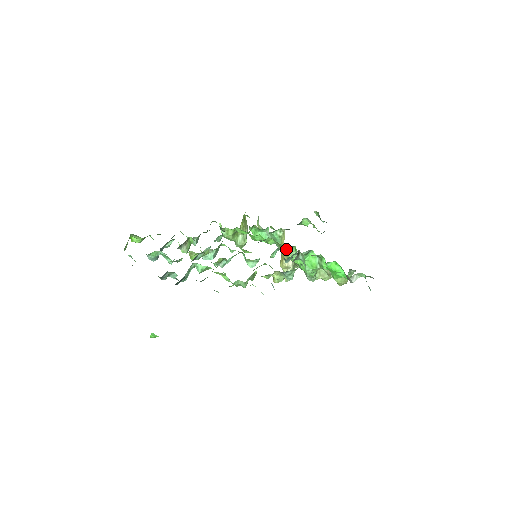
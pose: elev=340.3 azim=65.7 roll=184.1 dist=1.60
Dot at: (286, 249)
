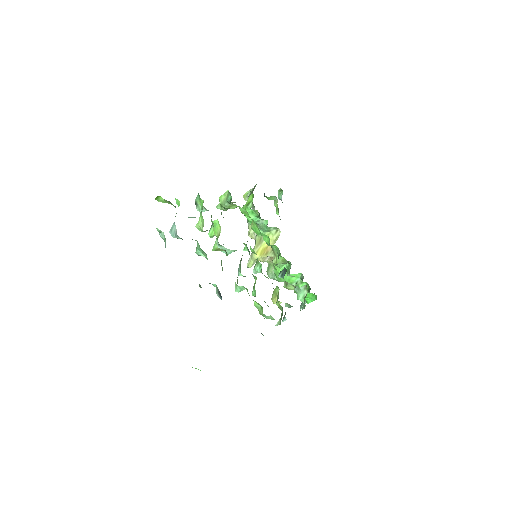
Dot at: (281, 260)
